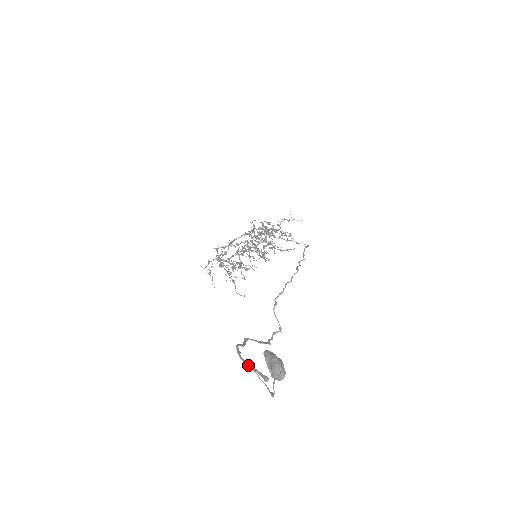
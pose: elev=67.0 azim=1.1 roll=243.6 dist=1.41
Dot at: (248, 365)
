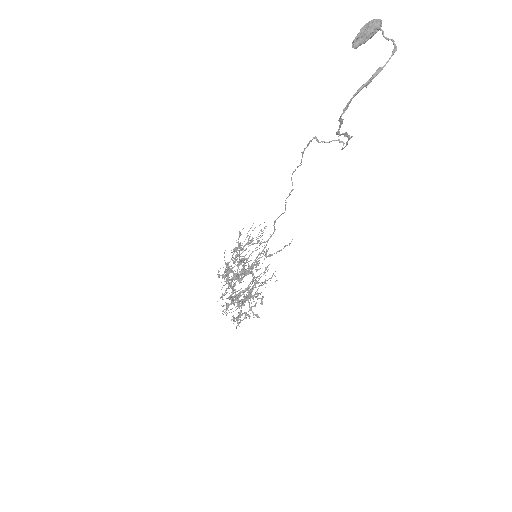
Dot at: (362, 86)
